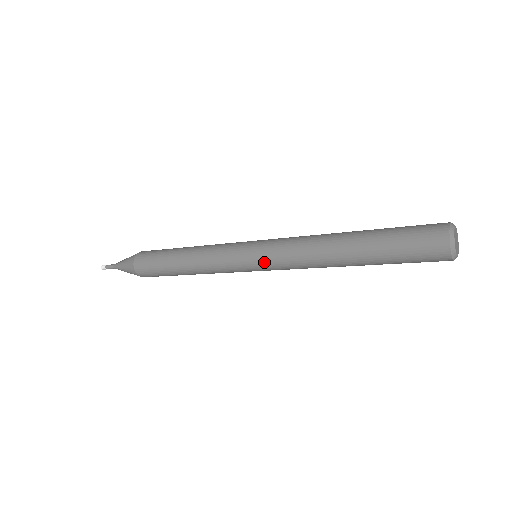
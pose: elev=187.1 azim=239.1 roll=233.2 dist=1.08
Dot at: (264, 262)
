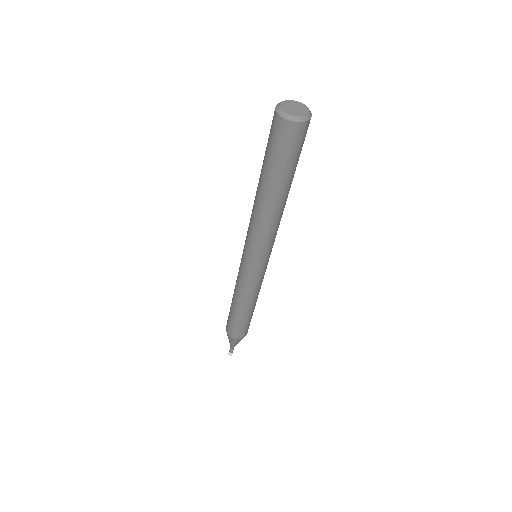
Dot at: (245, 242)
